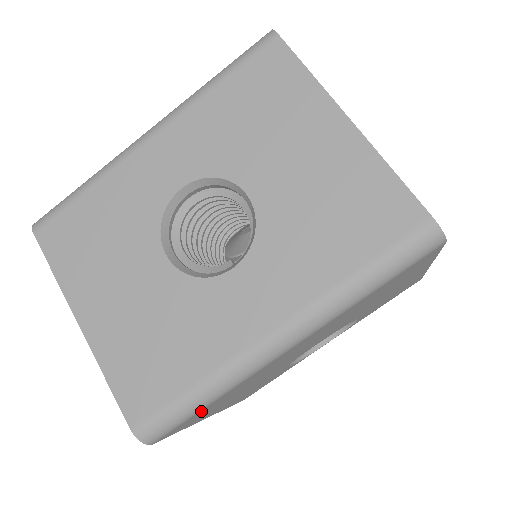
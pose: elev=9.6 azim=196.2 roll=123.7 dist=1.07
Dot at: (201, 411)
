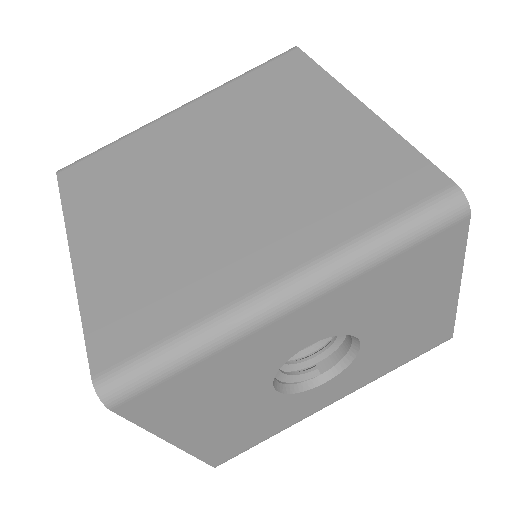
Dot at: occluded
